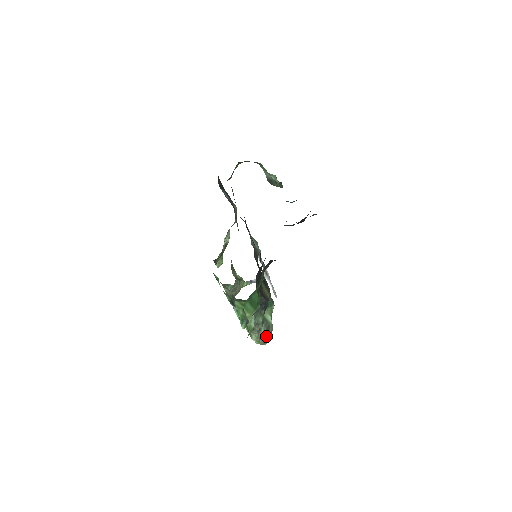
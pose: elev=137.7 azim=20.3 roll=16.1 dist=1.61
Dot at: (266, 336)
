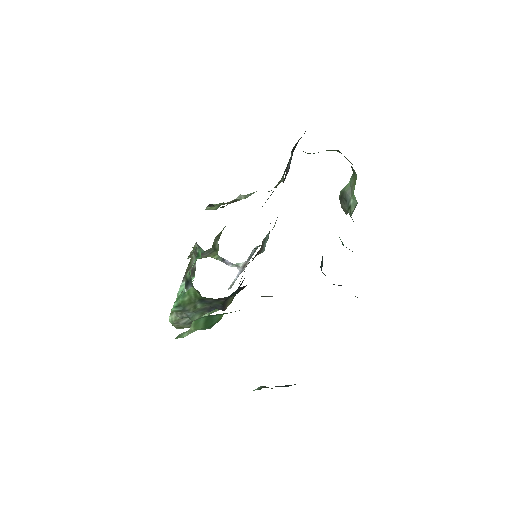
Dot at: (185, 325)
